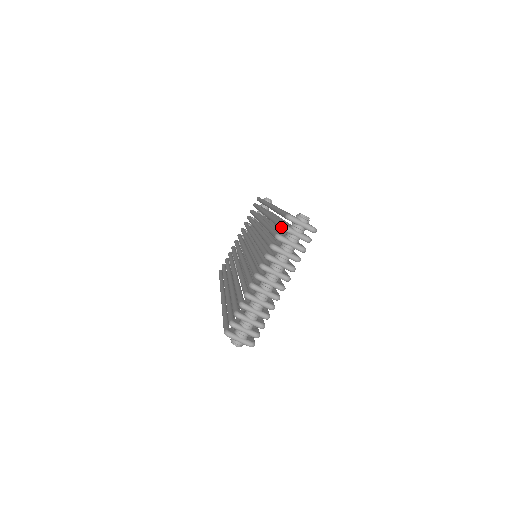
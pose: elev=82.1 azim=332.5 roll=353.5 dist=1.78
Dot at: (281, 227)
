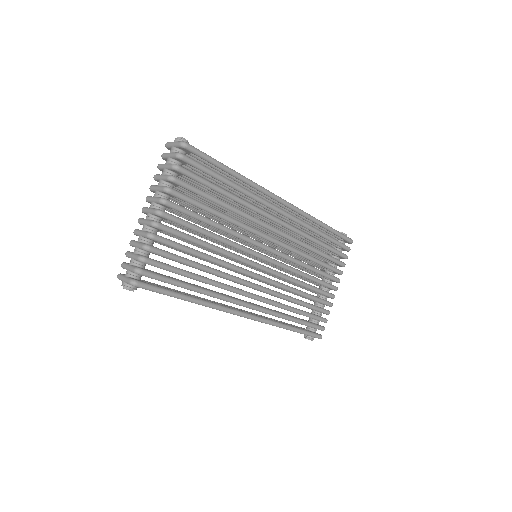
Dot at: (162, 157)
